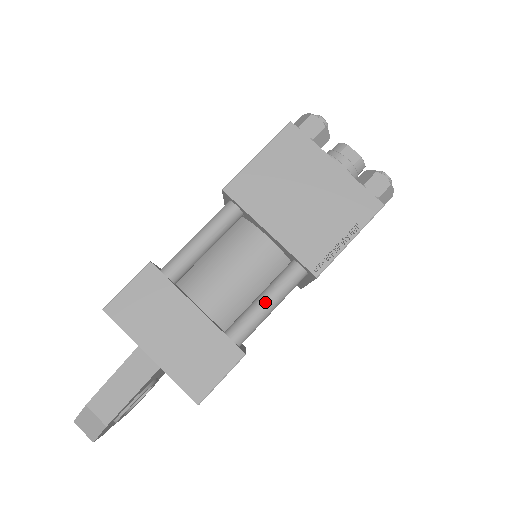
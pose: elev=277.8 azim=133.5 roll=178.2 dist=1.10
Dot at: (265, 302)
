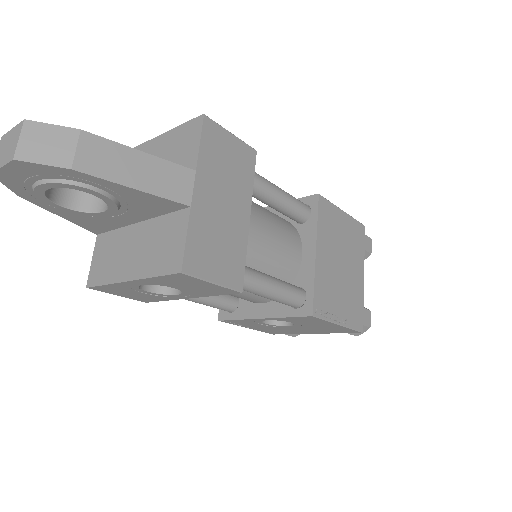
Dot at: (274, 283)
